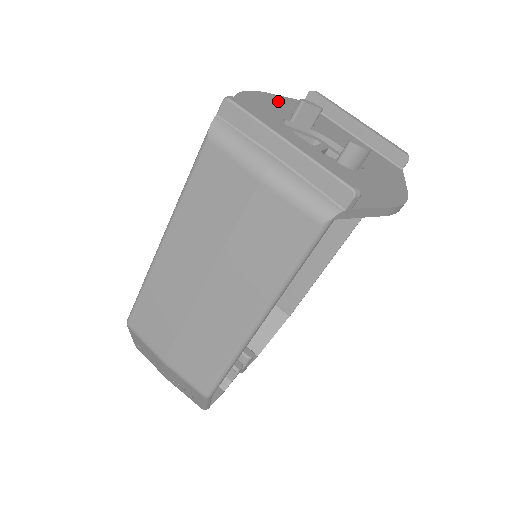
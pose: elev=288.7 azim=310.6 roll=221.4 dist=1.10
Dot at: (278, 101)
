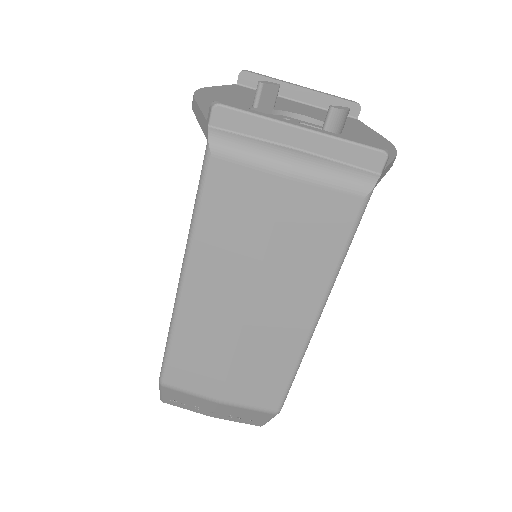
Dot at: (224, 92)
